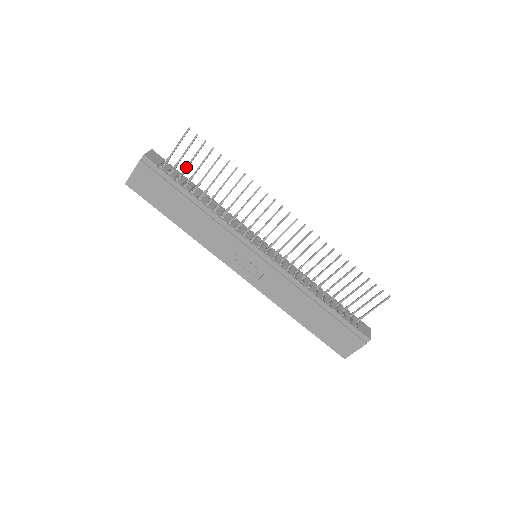
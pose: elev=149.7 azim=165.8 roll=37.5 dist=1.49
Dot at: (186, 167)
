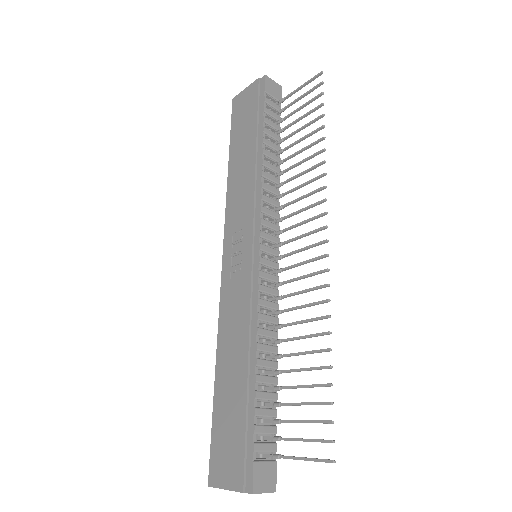
Dot at: (288, 115)
